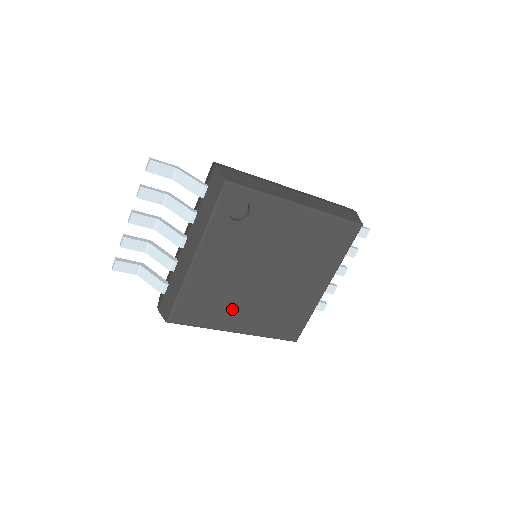
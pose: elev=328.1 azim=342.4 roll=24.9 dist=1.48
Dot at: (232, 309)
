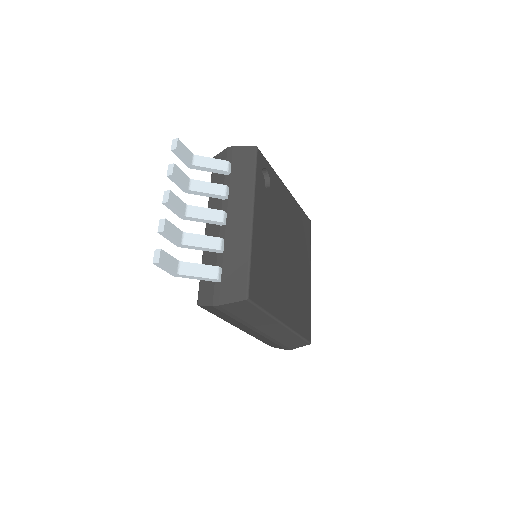
Dot at: (277, 290)
